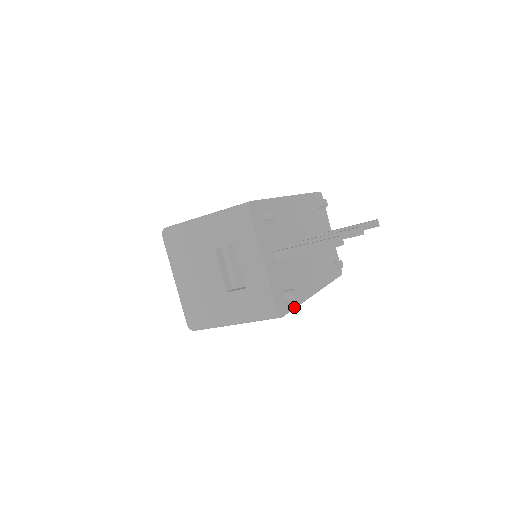
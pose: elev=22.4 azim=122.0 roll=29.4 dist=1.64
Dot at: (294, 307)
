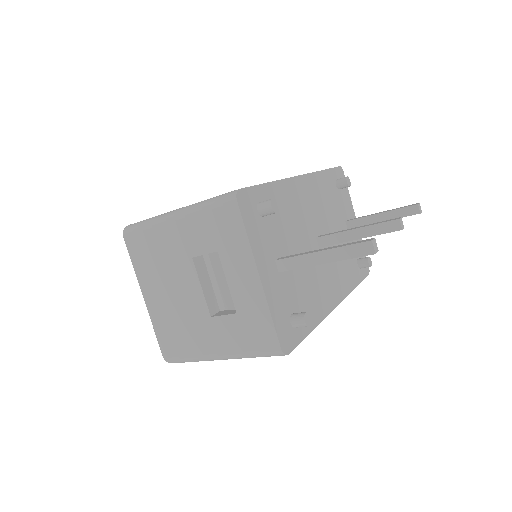
Dot at: (306, 334)
